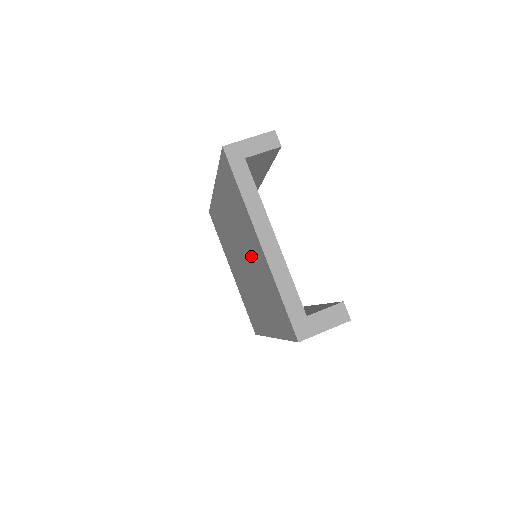
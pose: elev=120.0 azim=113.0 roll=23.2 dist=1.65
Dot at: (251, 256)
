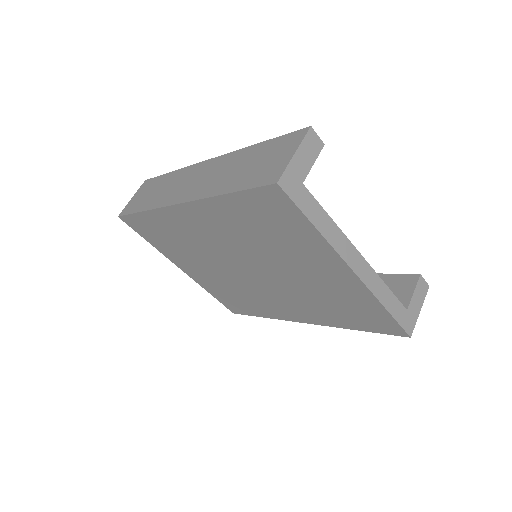
Dot at: (297, 274)
